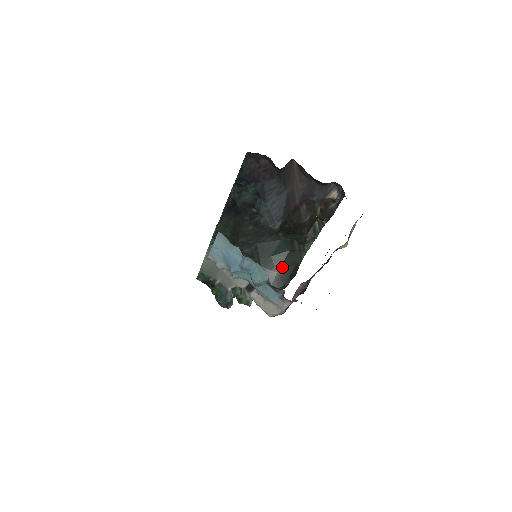
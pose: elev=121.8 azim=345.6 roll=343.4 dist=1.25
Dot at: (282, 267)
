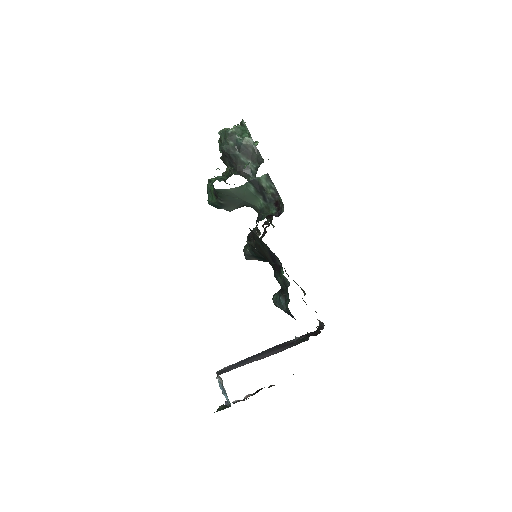
Dot at: occluded
